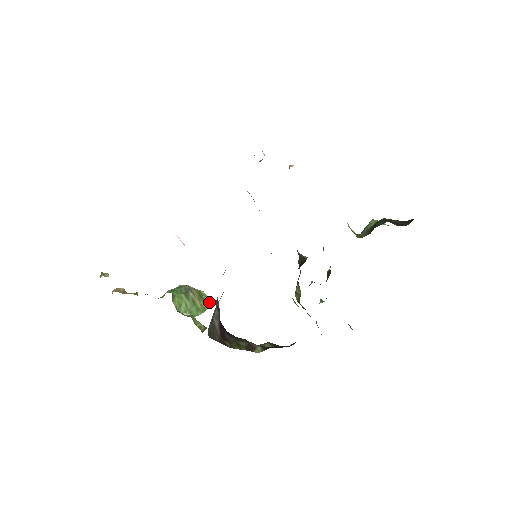
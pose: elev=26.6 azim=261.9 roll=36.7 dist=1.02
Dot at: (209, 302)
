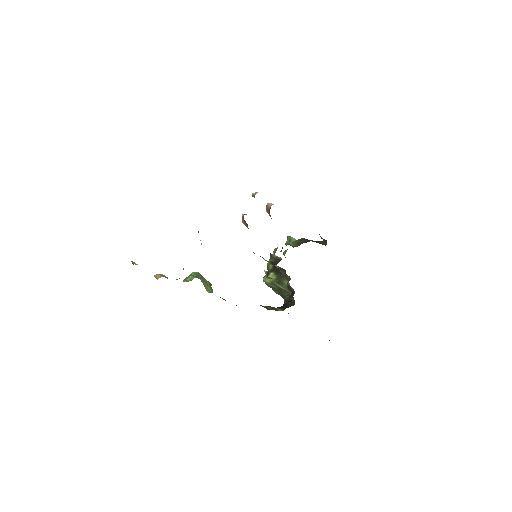
Dot at: (210, 283)
